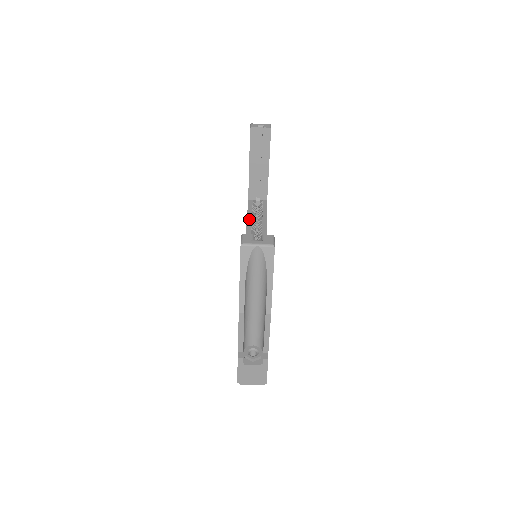
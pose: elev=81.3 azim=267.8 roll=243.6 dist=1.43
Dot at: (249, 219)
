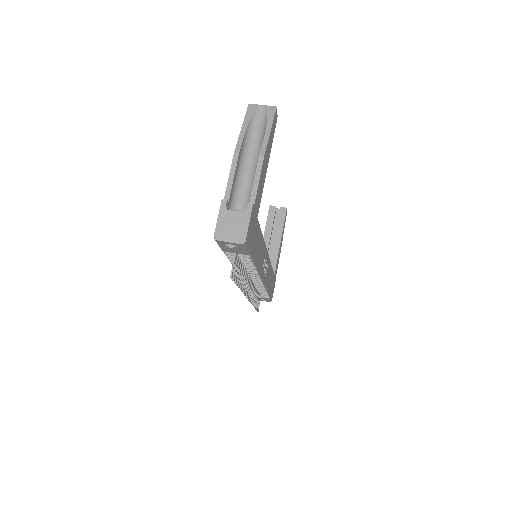
Dot at: occluded
